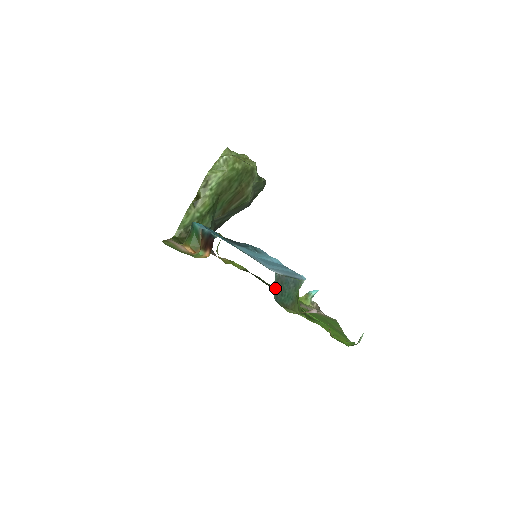
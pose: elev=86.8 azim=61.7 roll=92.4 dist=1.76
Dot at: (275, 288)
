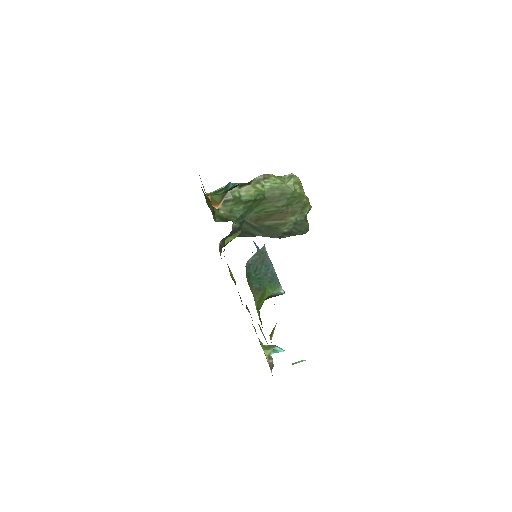
Dot at: (254, 257)
